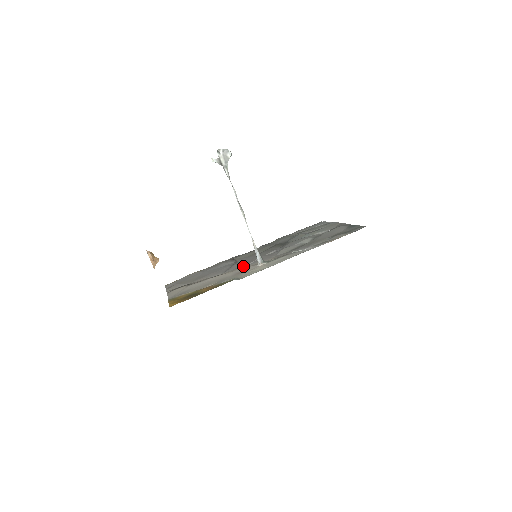
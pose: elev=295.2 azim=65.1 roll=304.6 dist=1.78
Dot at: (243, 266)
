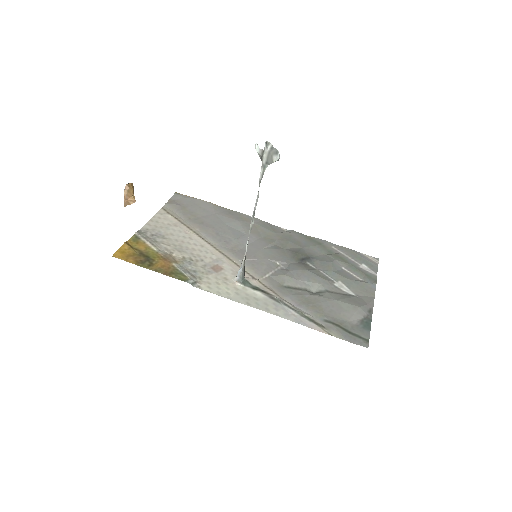
Dot at: (235, 255)
